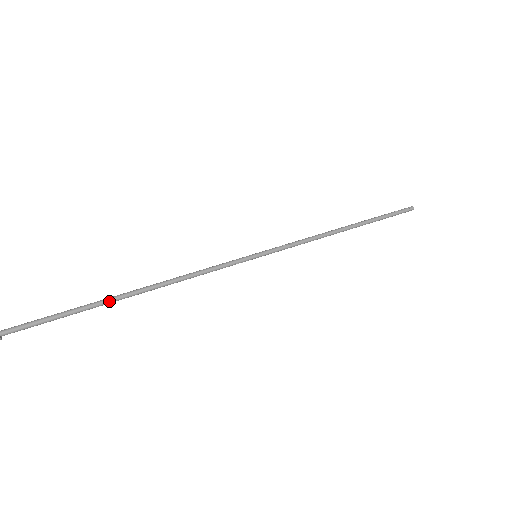
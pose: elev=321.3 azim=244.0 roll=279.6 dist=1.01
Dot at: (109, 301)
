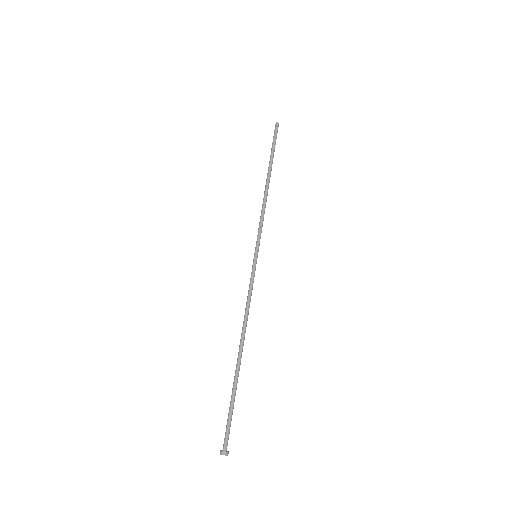
Dot at: (238, 371)
